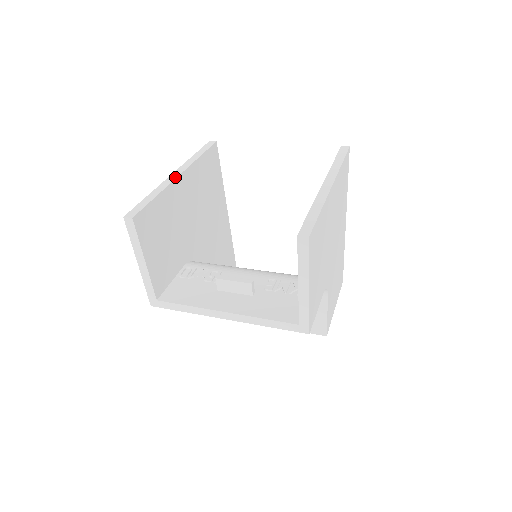
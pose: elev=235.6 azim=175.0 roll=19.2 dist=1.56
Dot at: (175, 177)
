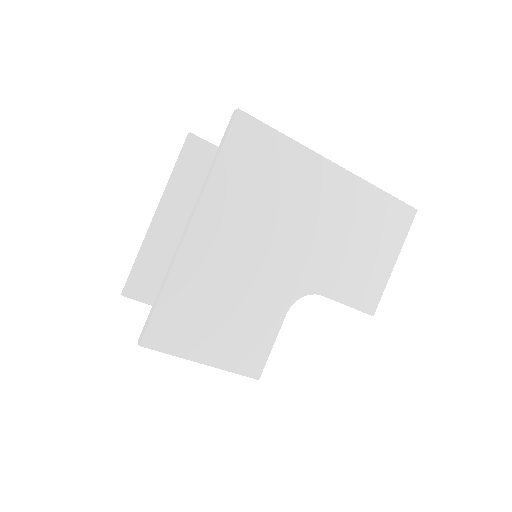
Dot at: (152, 222)
